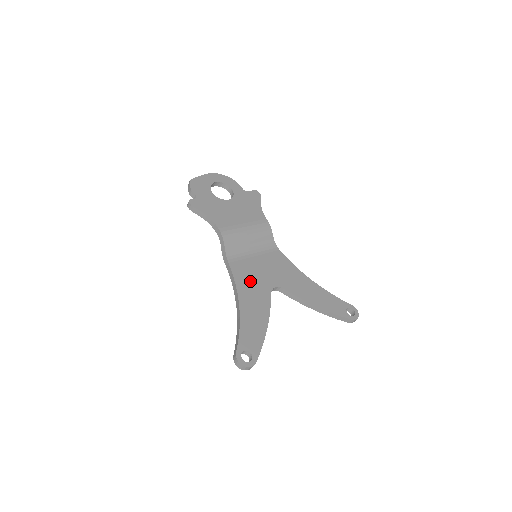
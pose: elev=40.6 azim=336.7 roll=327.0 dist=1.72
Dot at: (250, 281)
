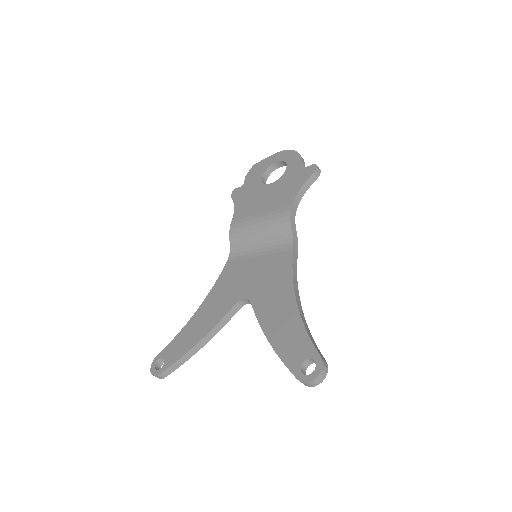
Dot at: (227, 286)
